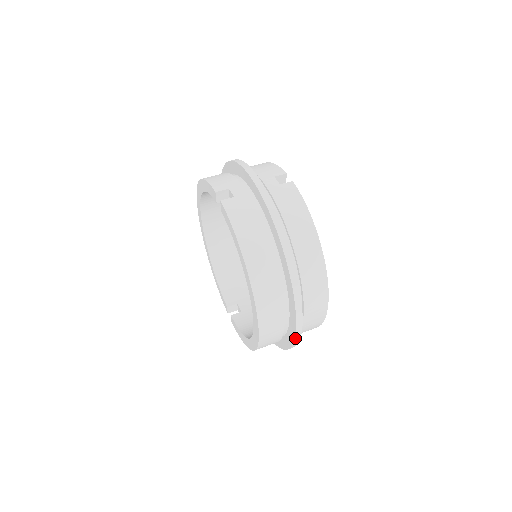
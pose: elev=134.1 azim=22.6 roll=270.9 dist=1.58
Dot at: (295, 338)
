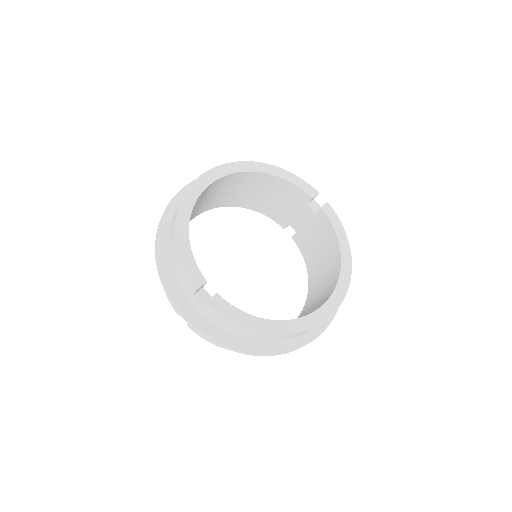
Dot at: occluded
